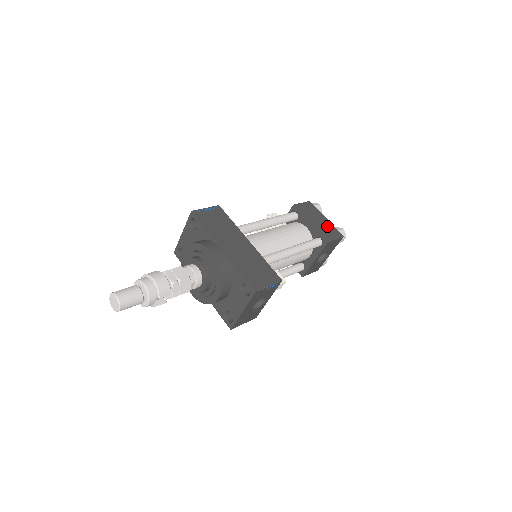
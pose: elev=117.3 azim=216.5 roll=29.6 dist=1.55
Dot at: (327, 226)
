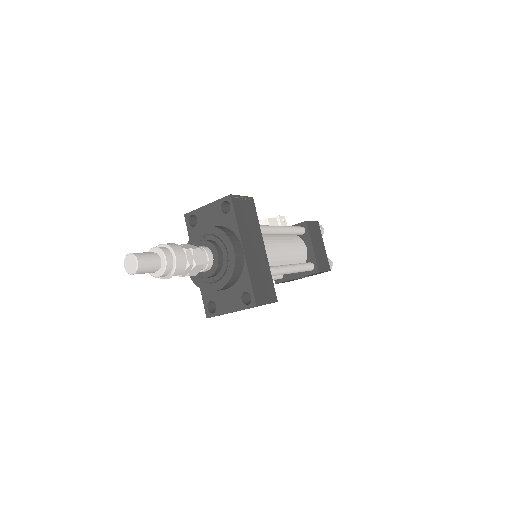
Dot at: (323, 255)
